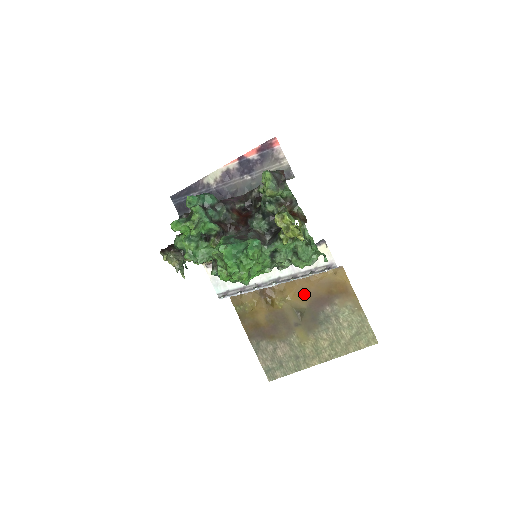
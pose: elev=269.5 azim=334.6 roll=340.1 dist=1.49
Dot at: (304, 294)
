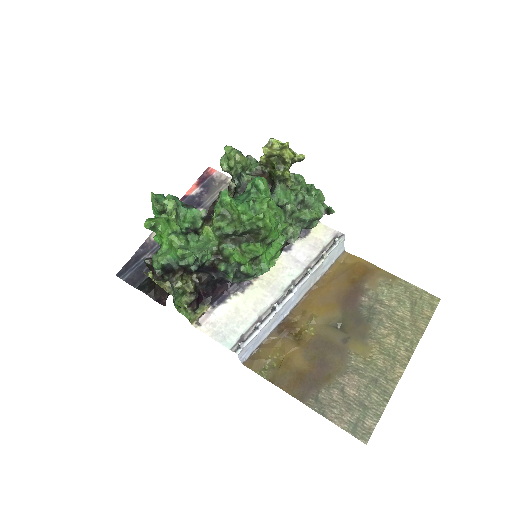
Dot at: (328, 301)
